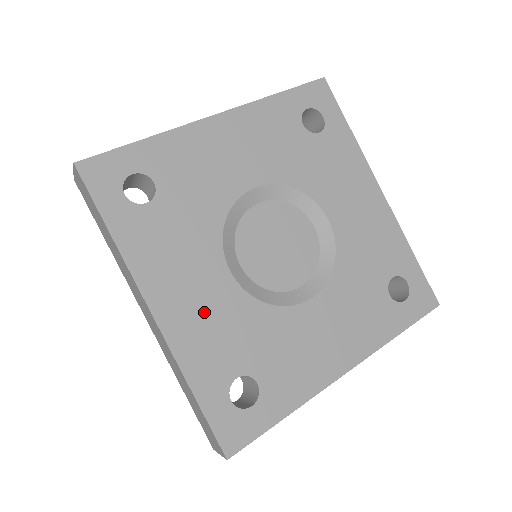
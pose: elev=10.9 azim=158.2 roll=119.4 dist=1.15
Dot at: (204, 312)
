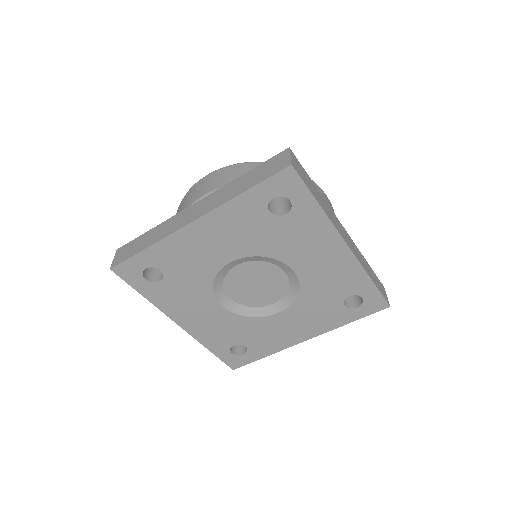
Dot at: (209, 323)
